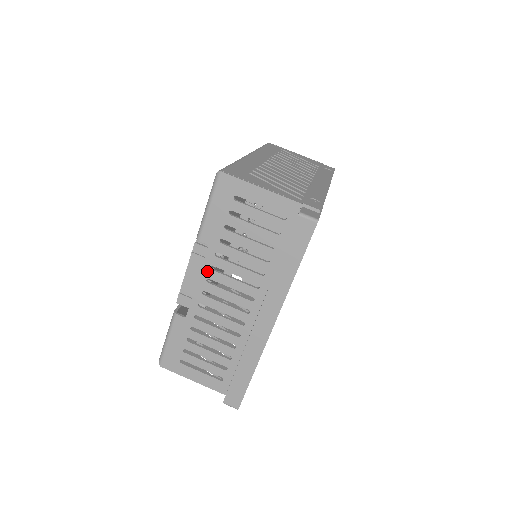
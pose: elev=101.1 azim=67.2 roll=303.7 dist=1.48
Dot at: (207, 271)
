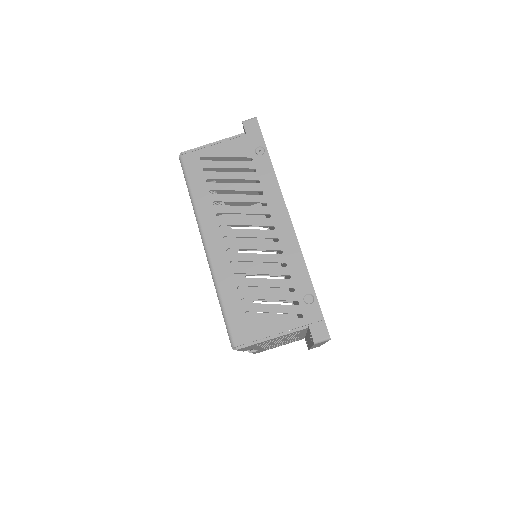
Dot at: occluded
